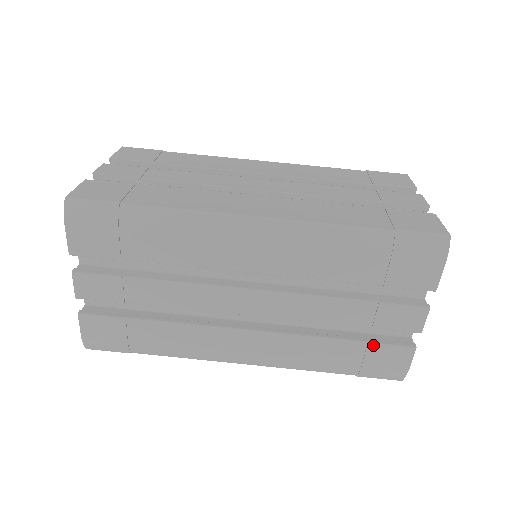
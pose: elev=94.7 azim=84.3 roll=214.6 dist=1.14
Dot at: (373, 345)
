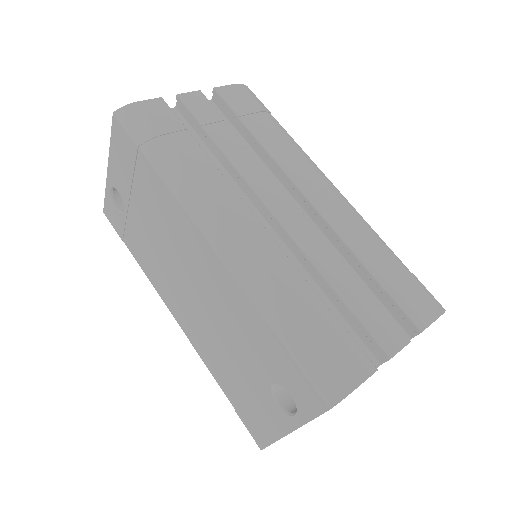
Dot at: (343, 329)
